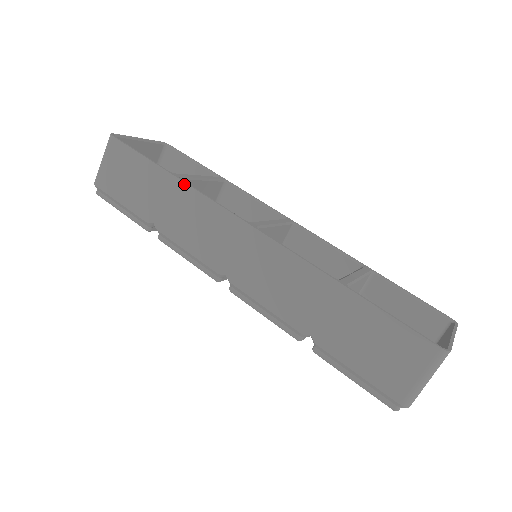
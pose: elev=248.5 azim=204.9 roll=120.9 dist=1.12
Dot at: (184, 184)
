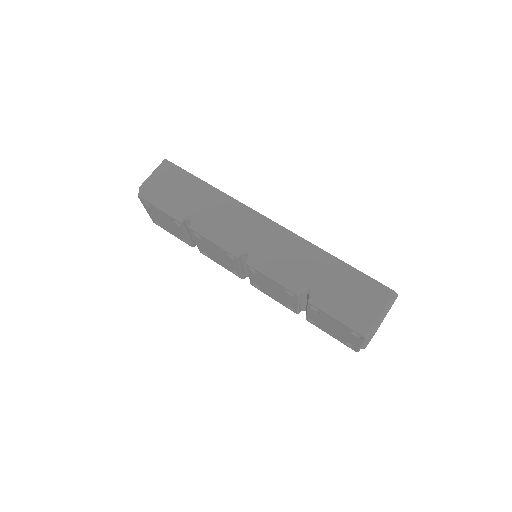
Dot at: (222, 193)
